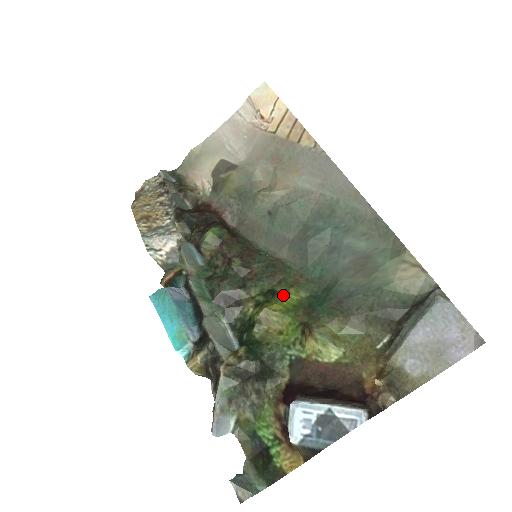
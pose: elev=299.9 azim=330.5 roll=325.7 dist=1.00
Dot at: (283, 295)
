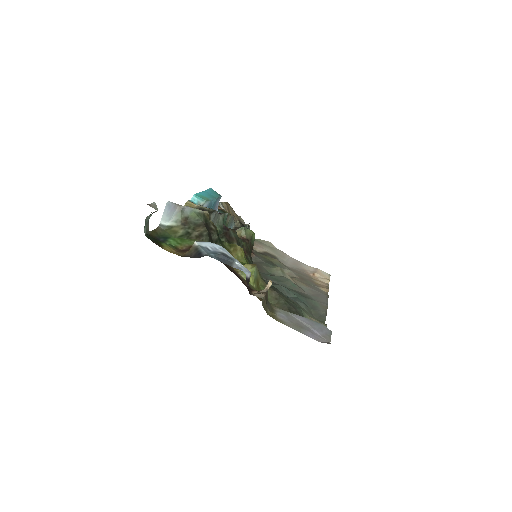
Dot at: occluded
